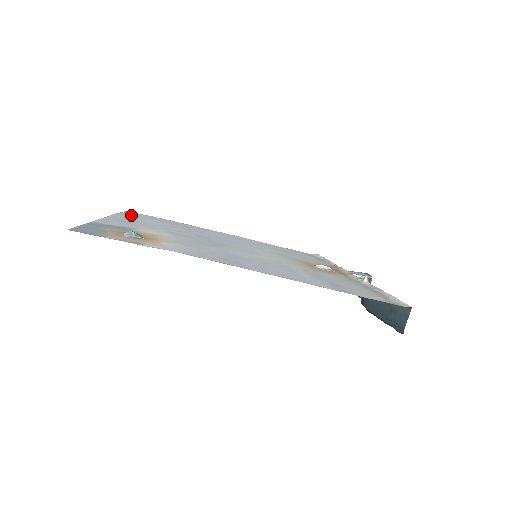
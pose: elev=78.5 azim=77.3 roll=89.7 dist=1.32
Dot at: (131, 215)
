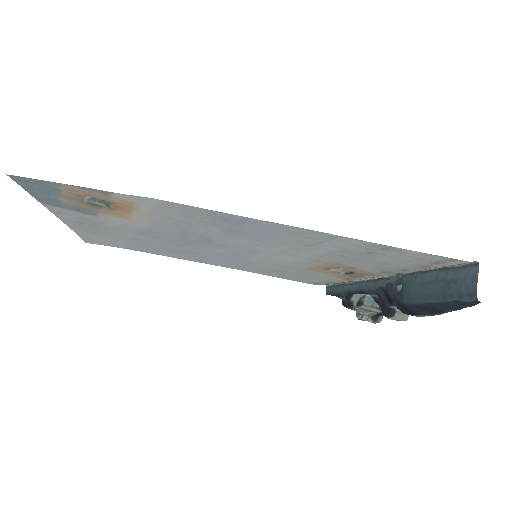
Dot at: (93, 237)
